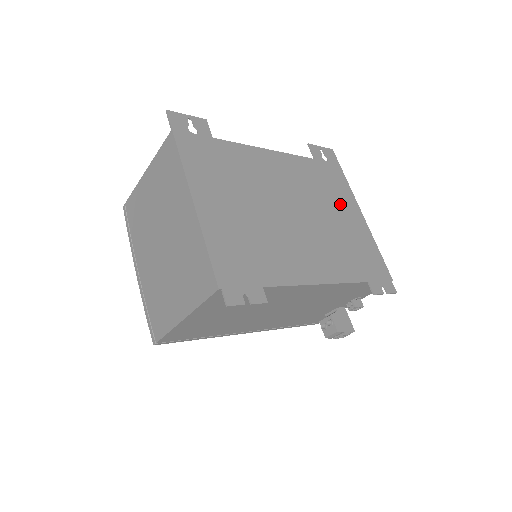
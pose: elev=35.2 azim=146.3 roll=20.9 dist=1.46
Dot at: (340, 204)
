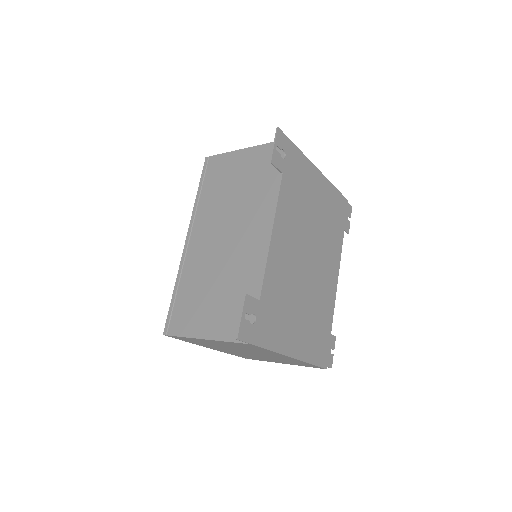
Dot at: (311, 191)
